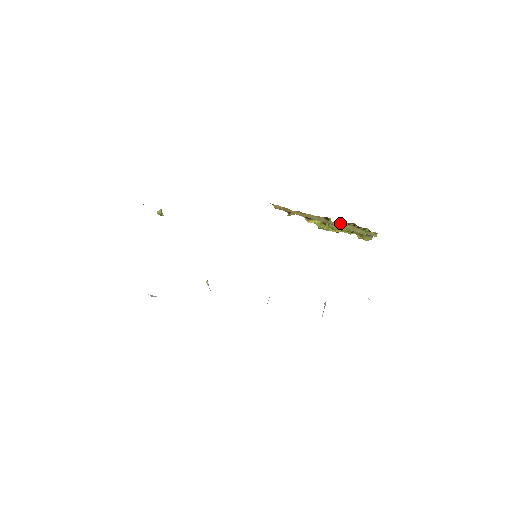
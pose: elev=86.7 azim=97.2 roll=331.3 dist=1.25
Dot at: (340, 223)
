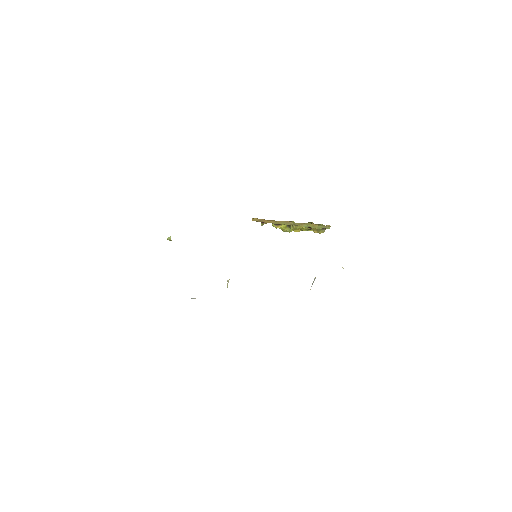
Dot at: (303, 223)
